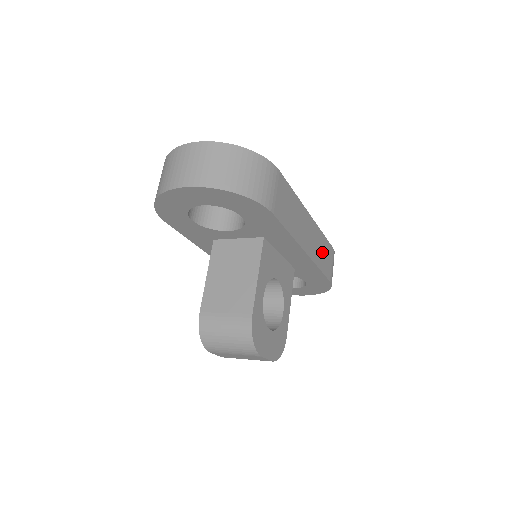
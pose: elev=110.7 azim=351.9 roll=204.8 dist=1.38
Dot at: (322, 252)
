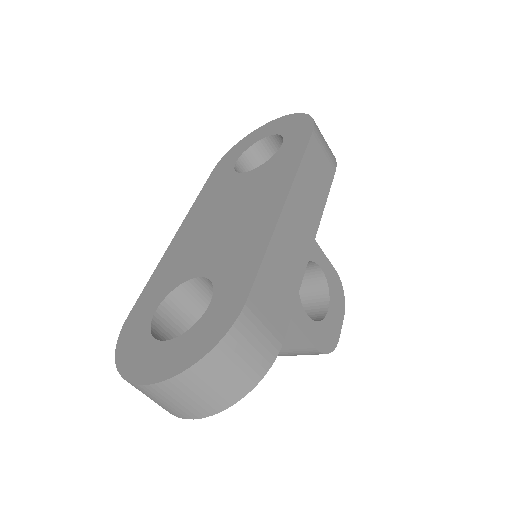
Dot at: (314, 180)
